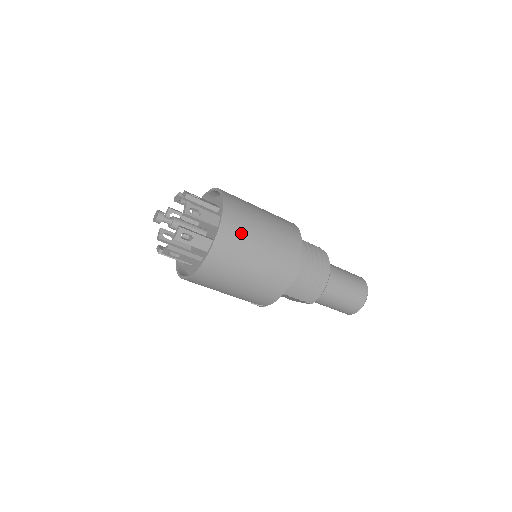
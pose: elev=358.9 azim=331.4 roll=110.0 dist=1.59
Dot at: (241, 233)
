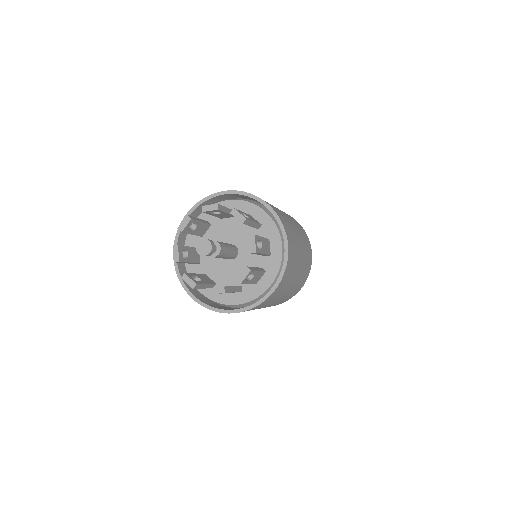
Dot at: (294, 261)
